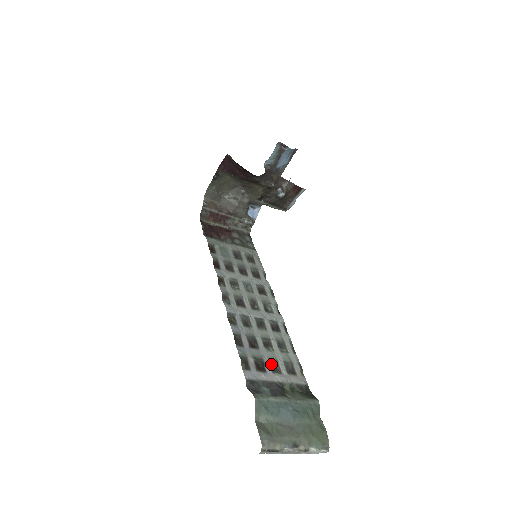
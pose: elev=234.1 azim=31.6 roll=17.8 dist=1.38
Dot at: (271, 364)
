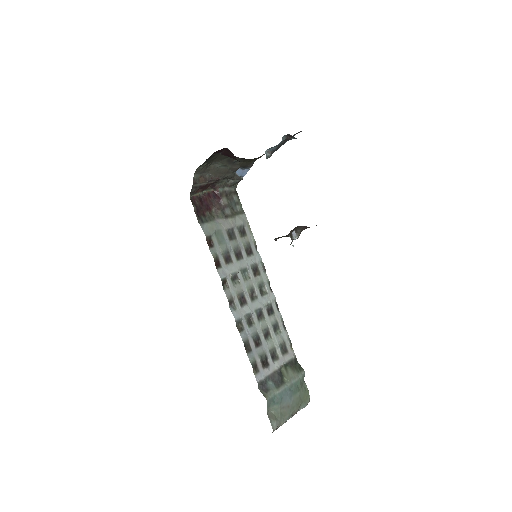
Dot at: (271, 354)
